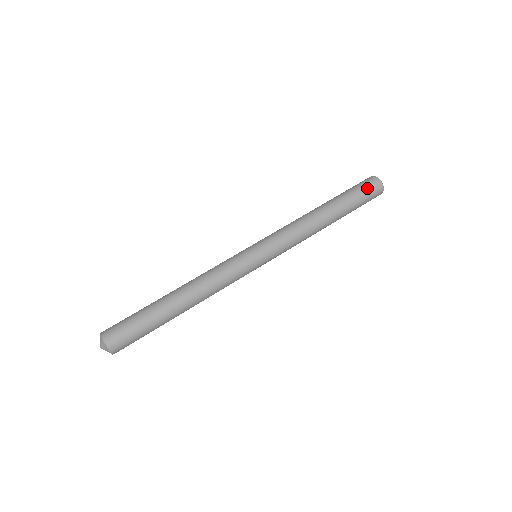
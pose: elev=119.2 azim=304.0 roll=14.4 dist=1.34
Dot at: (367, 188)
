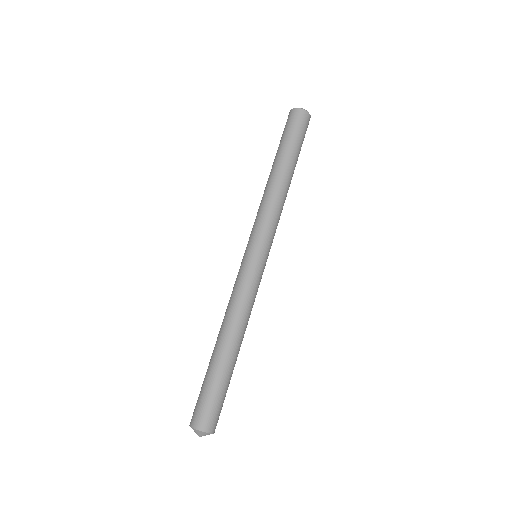
Dot at: occluded
